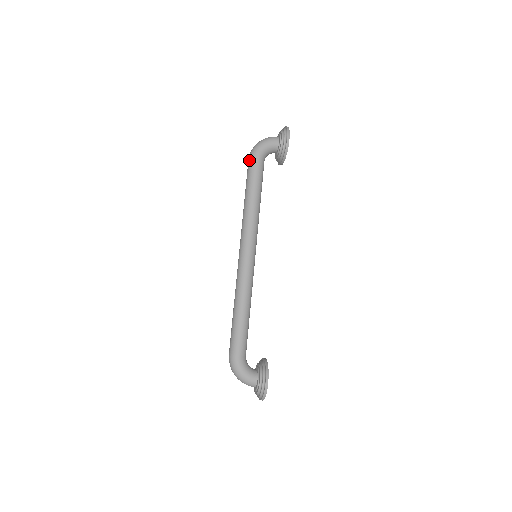
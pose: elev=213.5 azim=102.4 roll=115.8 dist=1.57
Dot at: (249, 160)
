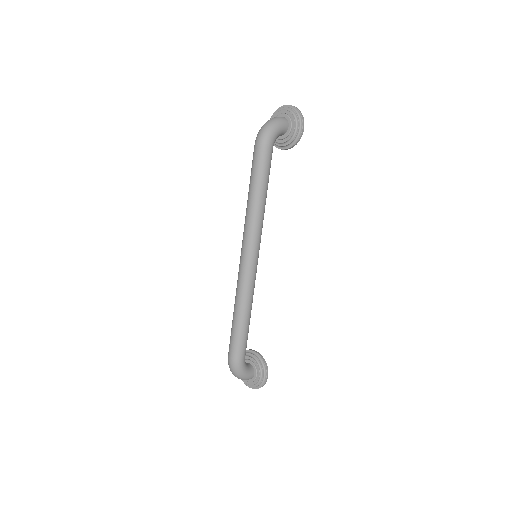
Dot at: (260, 148)
